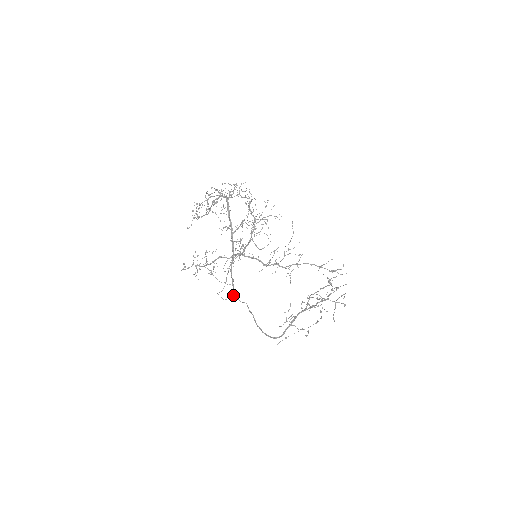
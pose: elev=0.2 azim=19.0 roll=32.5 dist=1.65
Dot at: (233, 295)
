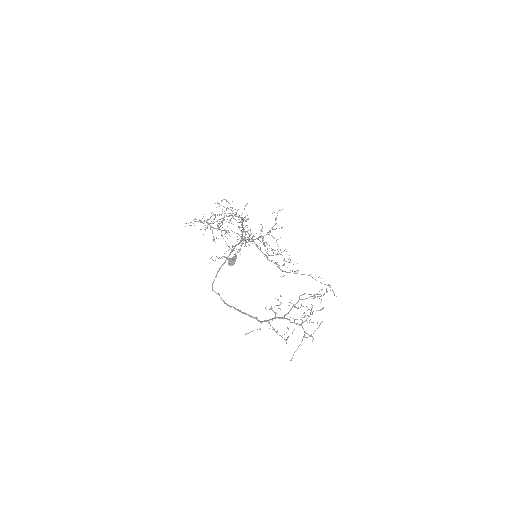
Dot at: (235, 258)
